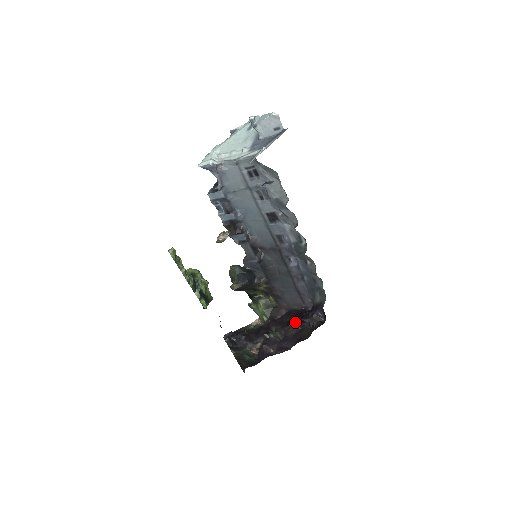
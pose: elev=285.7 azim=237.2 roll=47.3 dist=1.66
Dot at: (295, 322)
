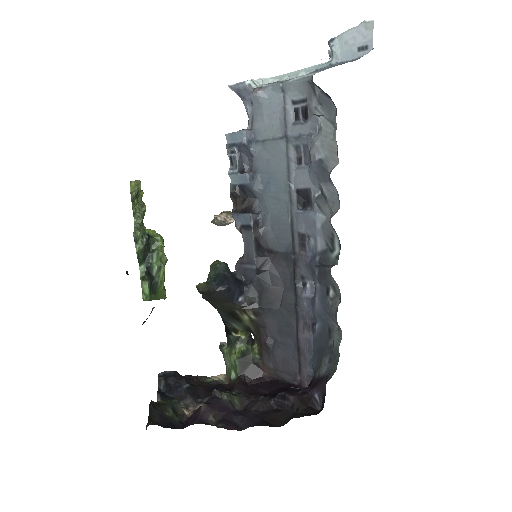
Dot at: (273, 395)
